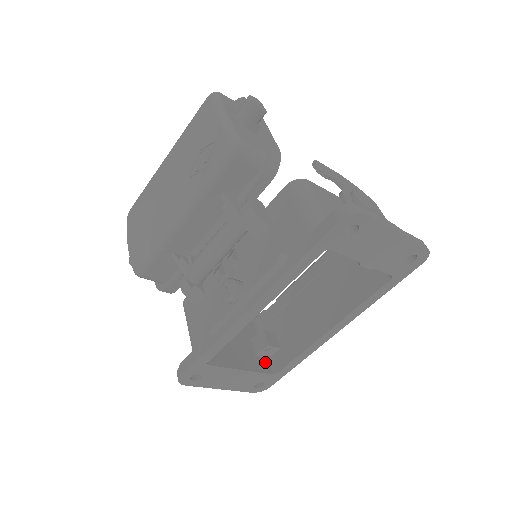
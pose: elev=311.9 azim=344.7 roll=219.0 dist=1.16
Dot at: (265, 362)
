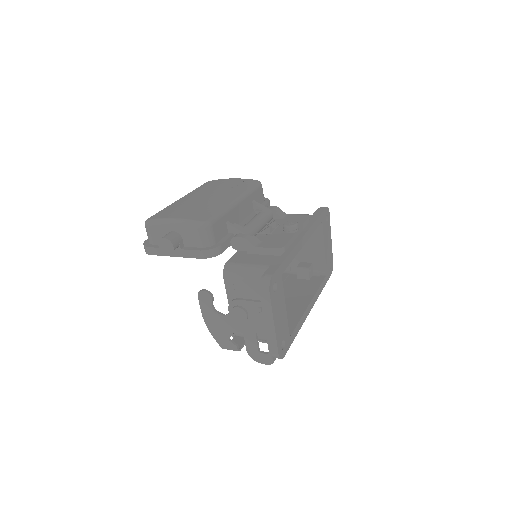
Dot at: occluded
